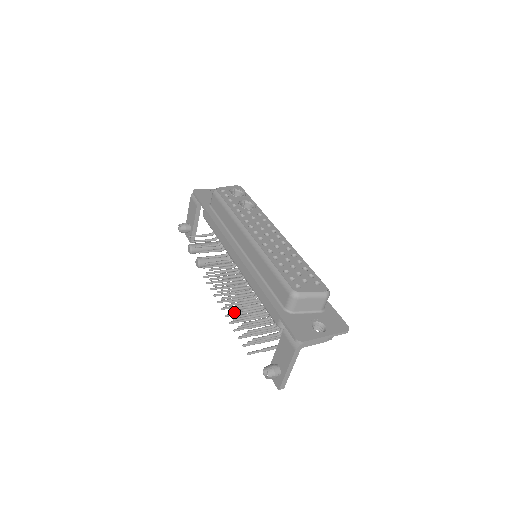
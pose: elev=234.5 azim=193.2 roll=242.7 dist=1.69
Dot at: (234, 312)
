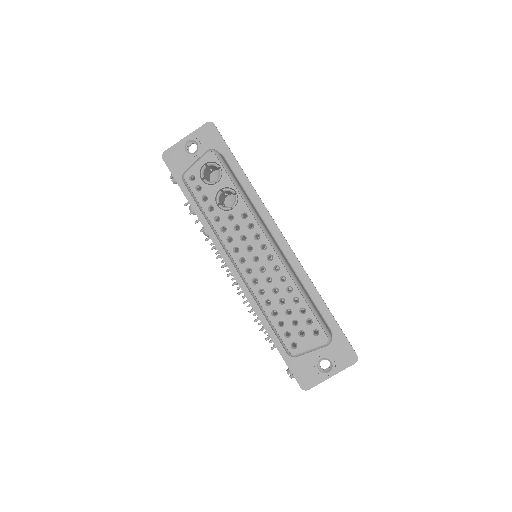
Dot at: occluded
